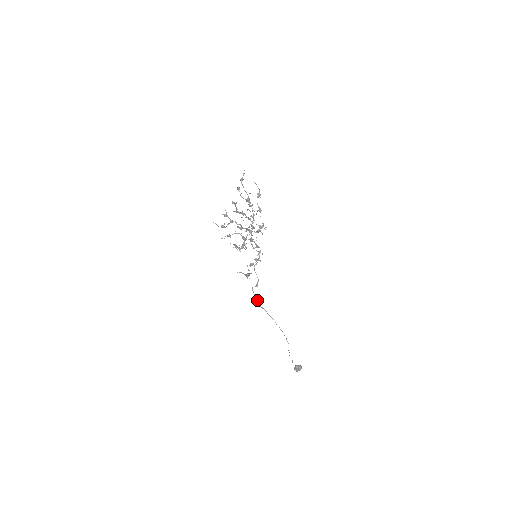
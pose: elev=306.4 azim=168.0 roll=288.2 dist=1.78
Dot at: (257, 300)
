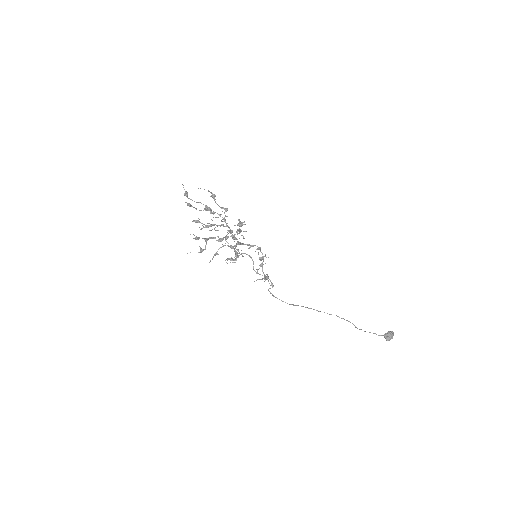
Dot at: occluded
